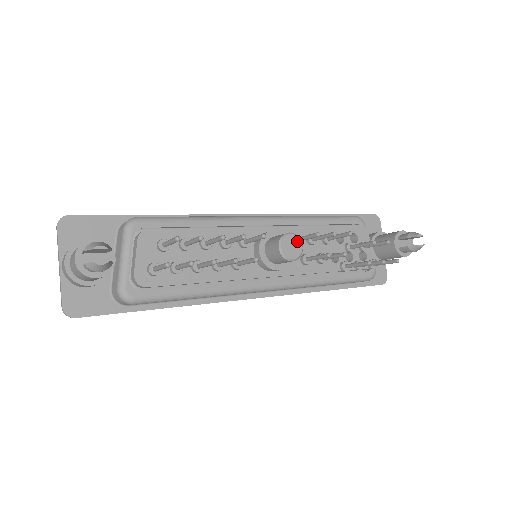
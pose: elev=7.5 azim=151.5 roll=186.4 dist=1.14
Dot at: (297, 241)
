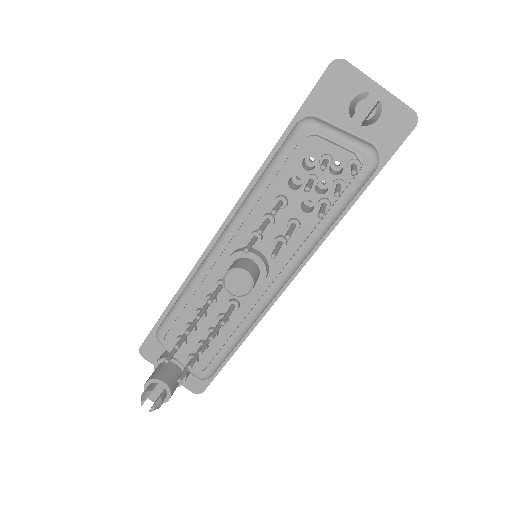
Dot at: (237, 274)
